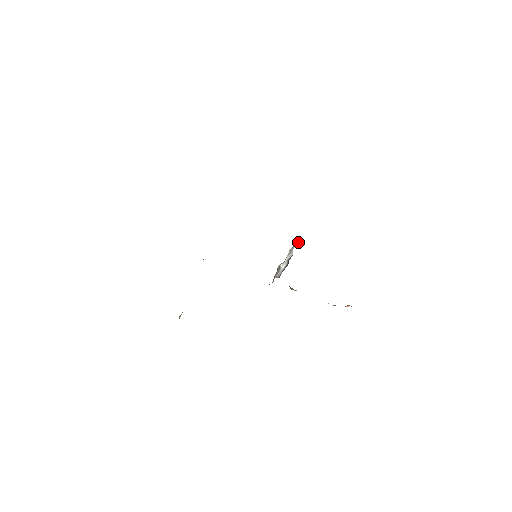
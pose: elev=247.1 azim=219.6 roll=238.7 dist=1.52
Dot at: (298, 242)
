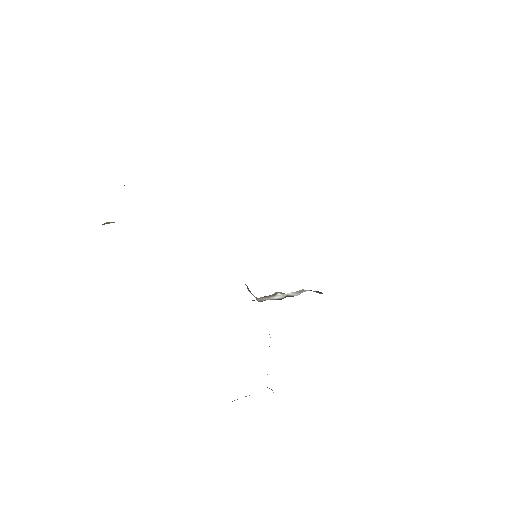
Dot at: (317, 291)
